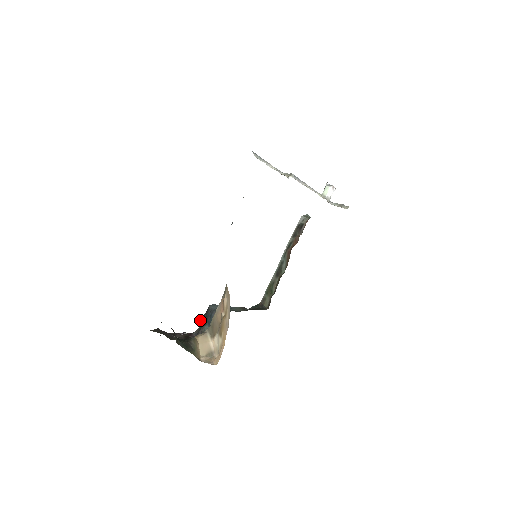
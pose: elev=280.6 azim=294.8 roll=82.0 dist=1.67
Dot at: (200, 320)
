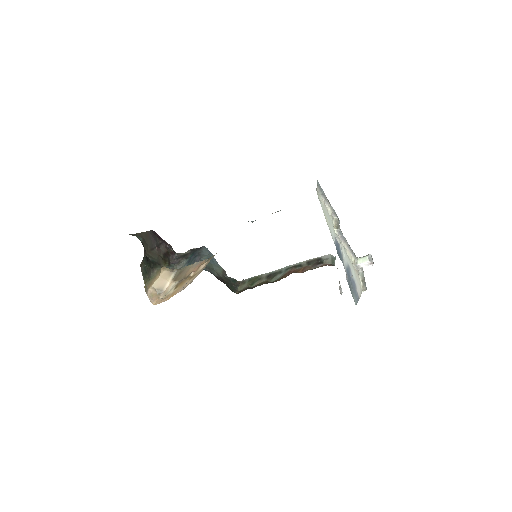
Dot at: occluded
